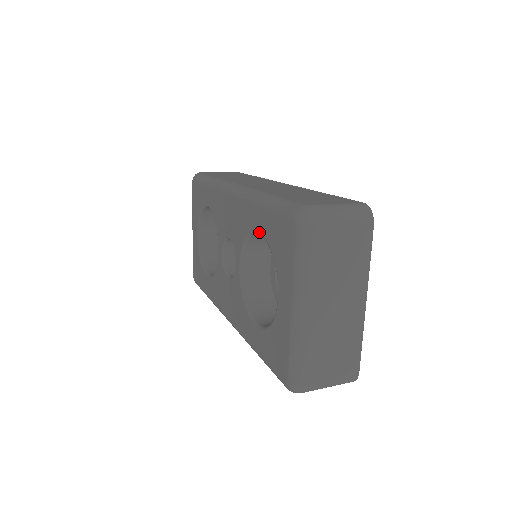
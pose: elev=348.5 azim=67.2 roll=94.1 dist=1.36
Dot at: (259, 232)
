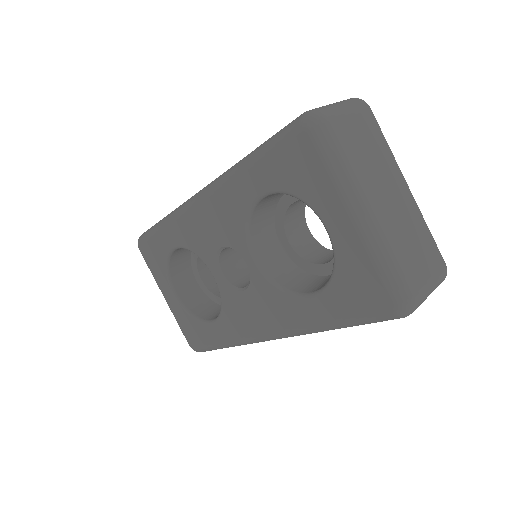
Dot at: (262, 193)
